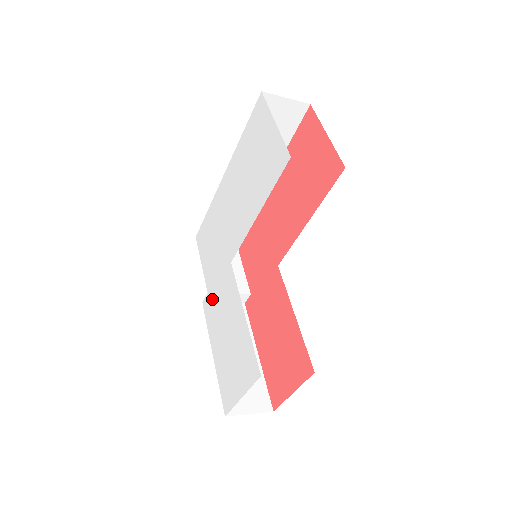
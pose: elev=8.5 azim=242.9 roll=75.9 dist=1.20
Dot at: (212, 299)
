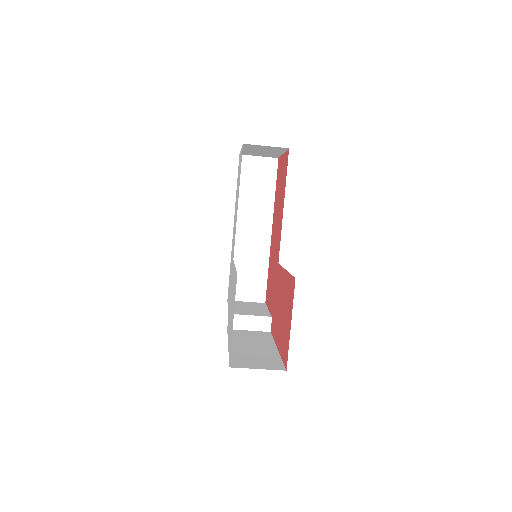
Dot at: (229, 309)
